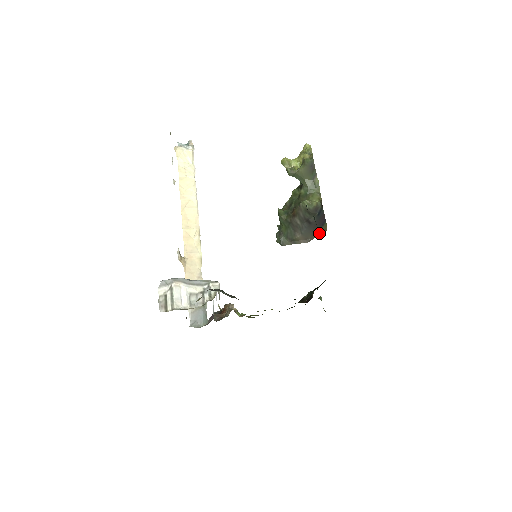
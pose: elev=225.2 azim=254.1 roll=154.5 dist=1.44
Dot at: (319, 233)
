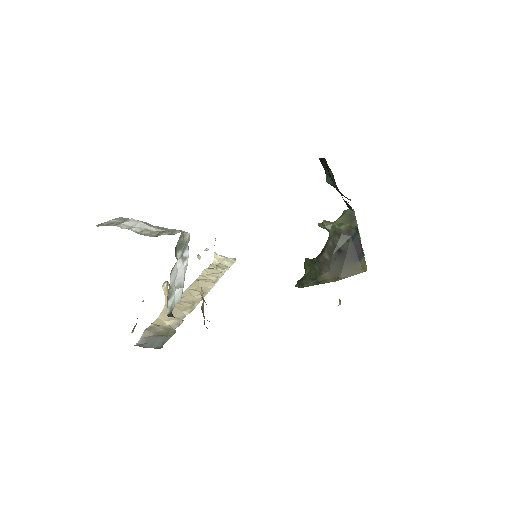
Dot at: (354, 271)
